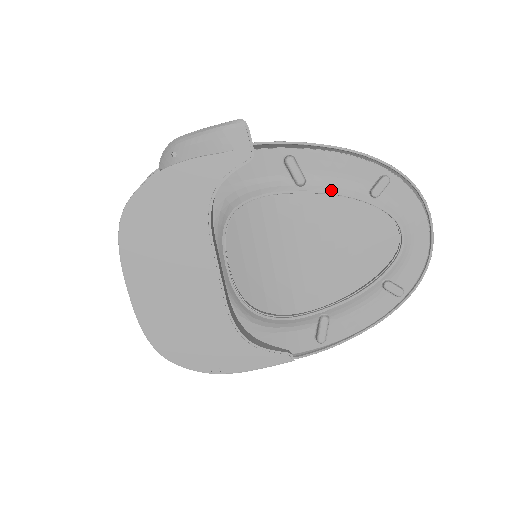
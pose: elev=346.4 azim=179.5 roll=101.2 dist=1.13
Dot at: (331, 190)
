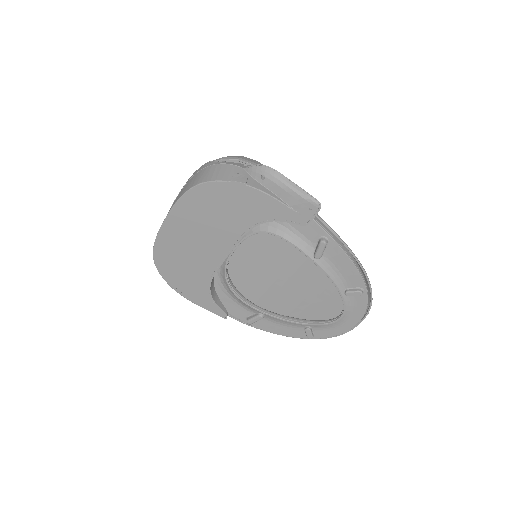
Dot at: (328, 273)
